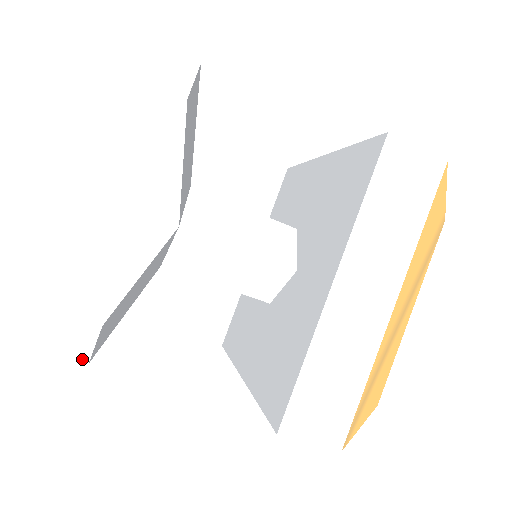
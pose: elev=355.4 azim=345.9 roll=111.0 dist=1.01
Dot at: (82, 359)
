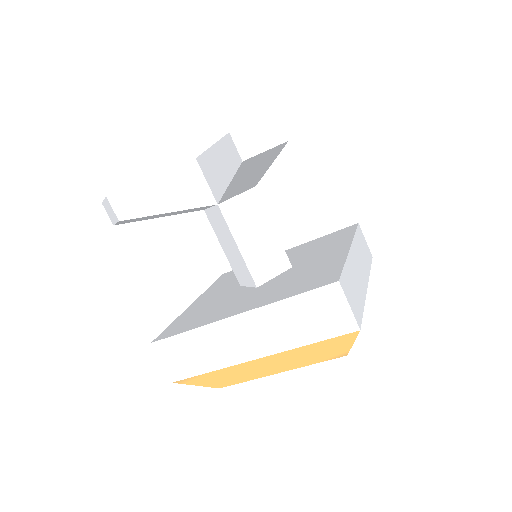
Dot at: (243, 155)
